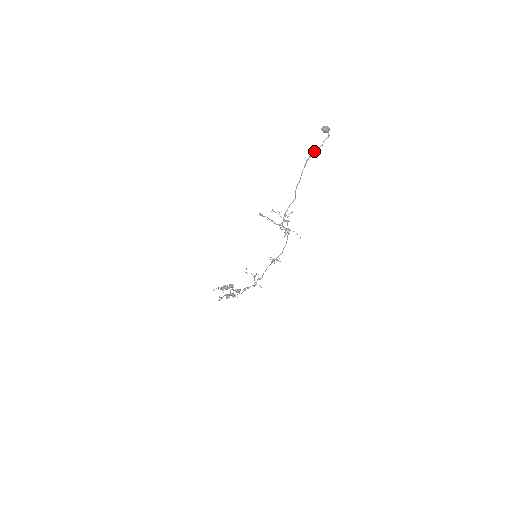
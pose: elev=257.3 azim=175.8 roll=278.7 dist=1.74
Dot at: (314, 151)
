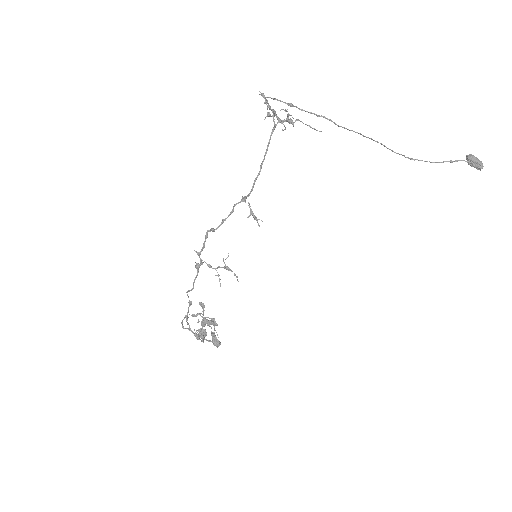
Dot at: occluded
